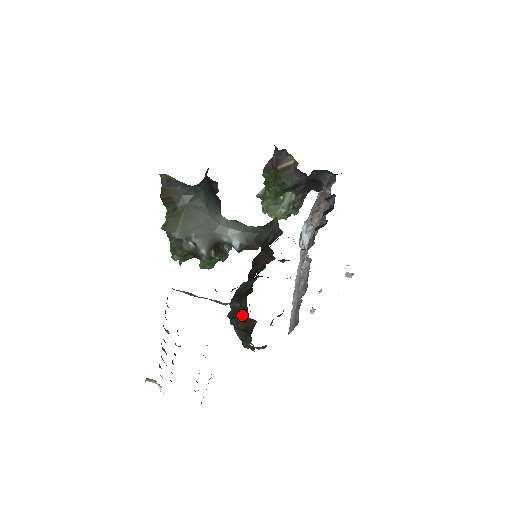
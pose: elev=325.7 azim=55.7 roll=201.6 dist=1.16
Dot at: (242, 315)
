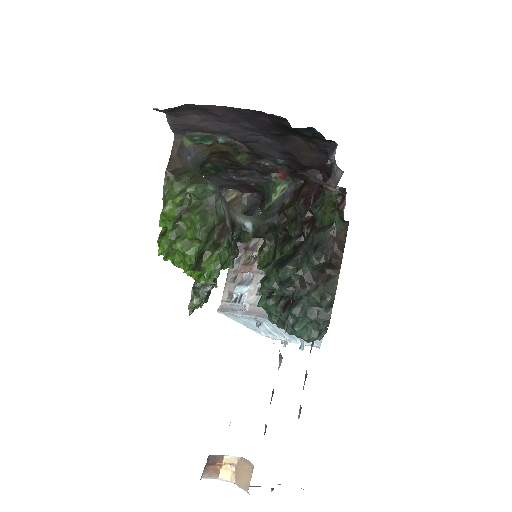
Dot at: (328, 233)
